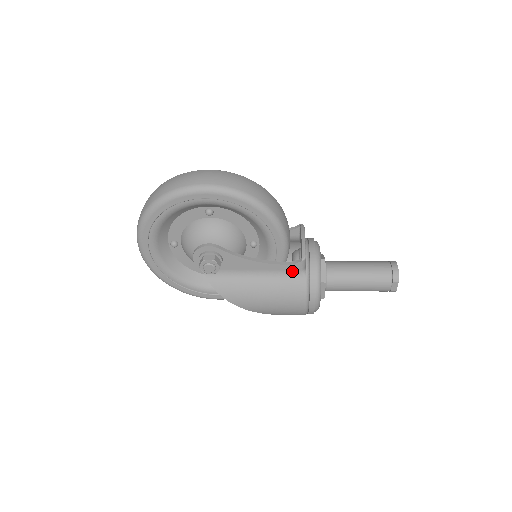
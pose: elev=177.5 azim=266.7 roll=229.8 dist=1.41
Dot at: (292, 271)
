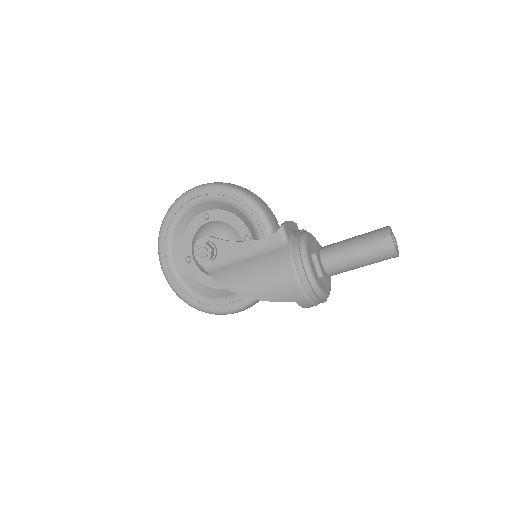
Dot at: (276, 243)
